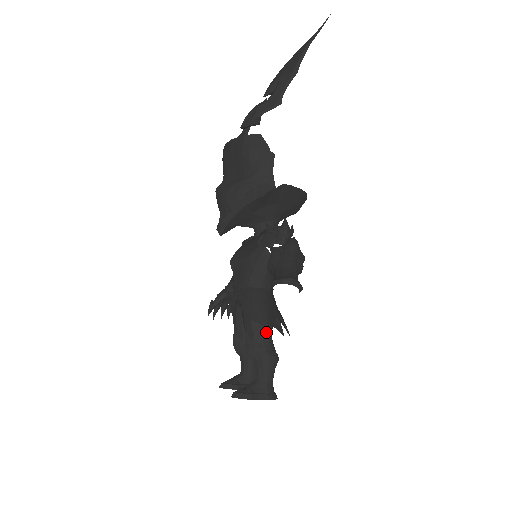
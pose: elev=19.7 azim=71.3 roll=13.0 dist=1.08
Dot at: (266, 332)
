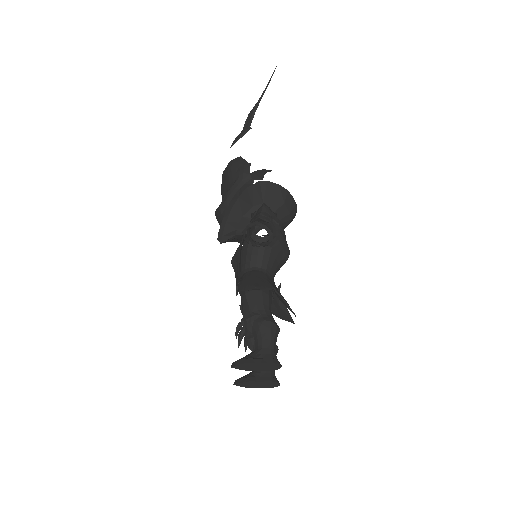
Dot at: (261, 302)
